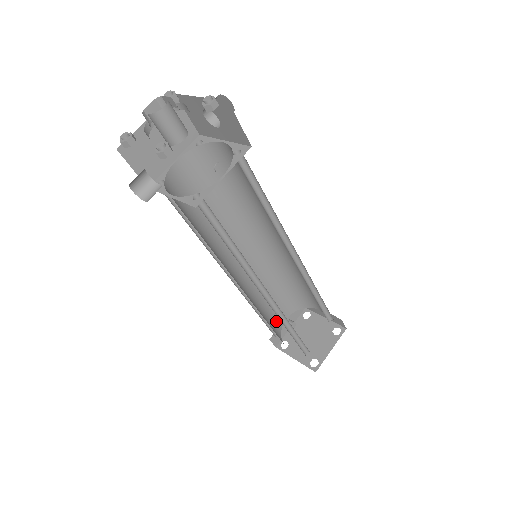
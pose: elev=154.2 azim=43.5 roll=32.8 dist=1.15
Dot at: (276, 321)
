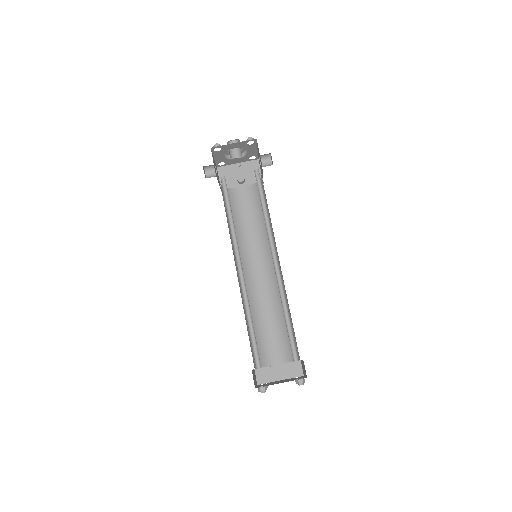
Dot at: (266, 353)
